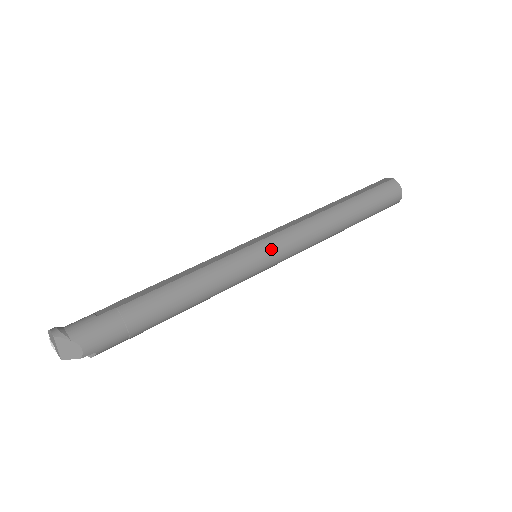
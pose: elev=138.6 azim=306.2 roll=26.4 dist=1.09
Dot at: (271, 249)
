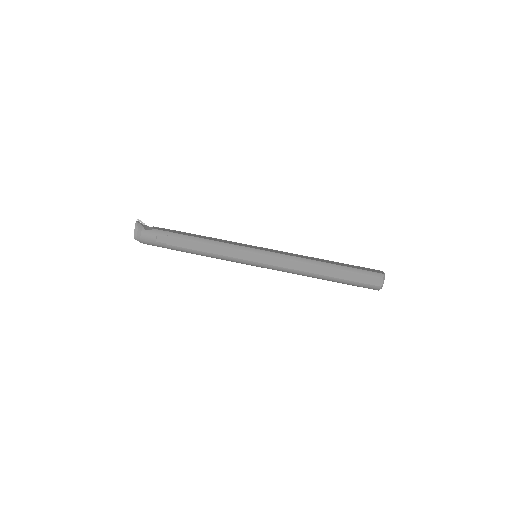
Dot at: occluded
